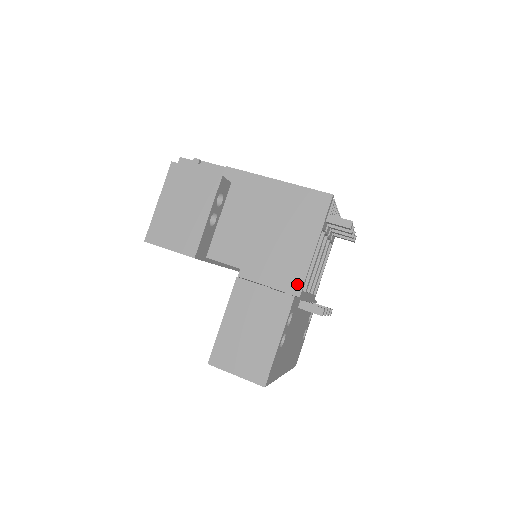
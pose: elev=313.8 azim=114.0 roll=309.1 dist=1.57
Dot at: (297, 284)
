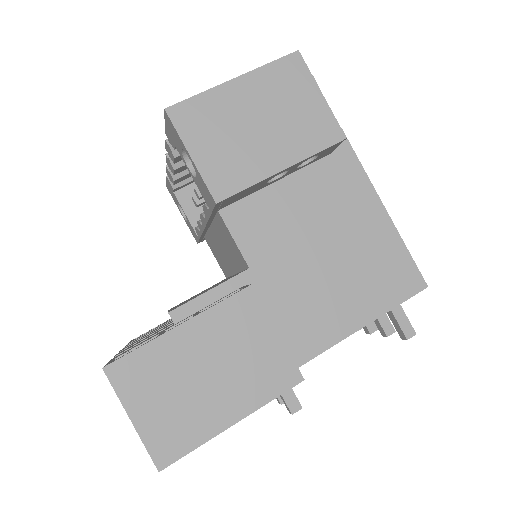
Dot at: (302, 353)
